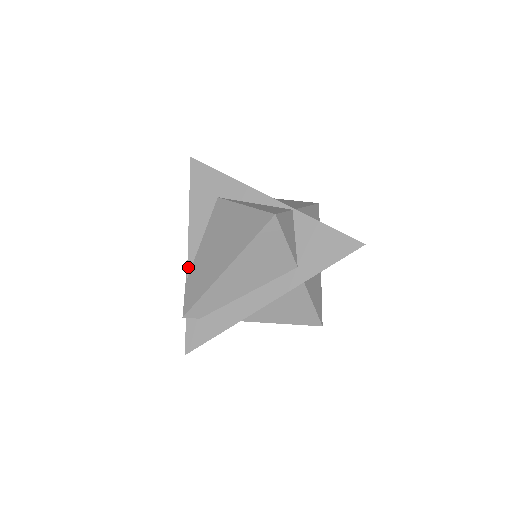
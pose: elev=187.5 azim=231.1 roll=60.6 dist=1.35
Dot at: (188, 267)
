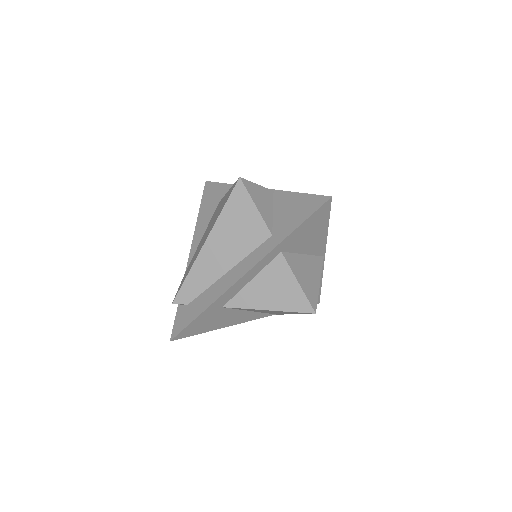
Dot at: (188, 263)
